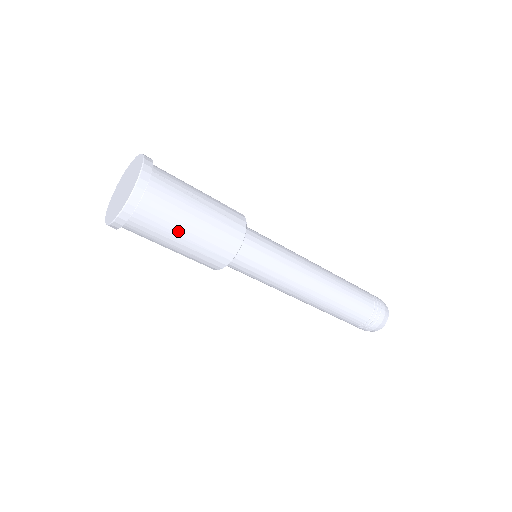
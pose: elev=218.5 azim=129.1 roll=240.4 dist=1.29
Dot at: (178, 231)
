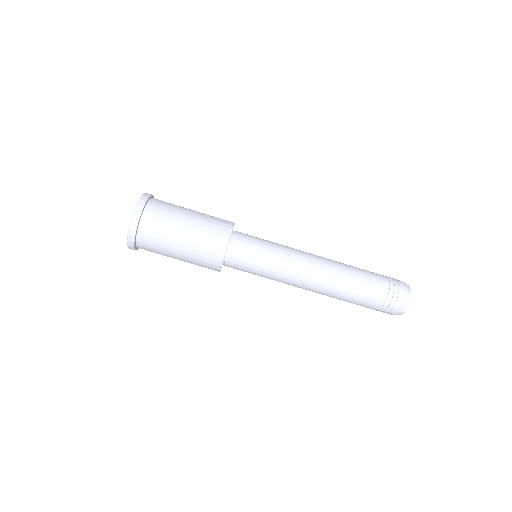
Dot at: (179, 222)
